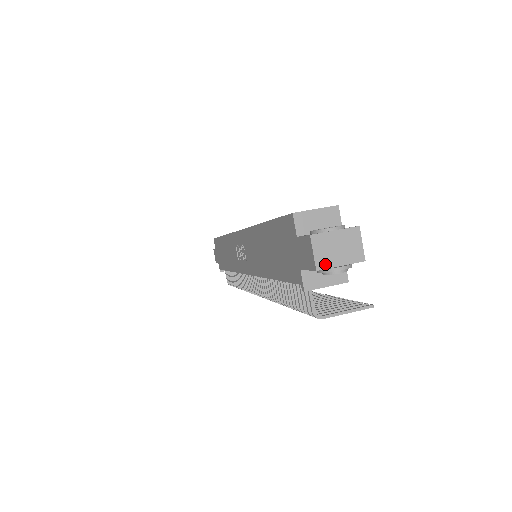
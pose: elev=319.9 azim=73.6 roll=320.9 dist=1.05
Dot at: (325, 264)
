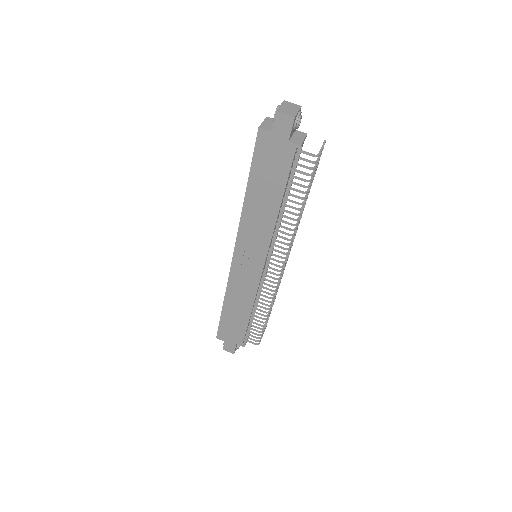
Dot at: (294, 114)
